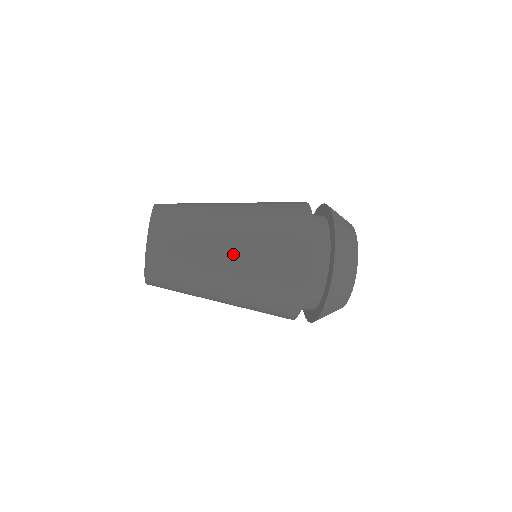
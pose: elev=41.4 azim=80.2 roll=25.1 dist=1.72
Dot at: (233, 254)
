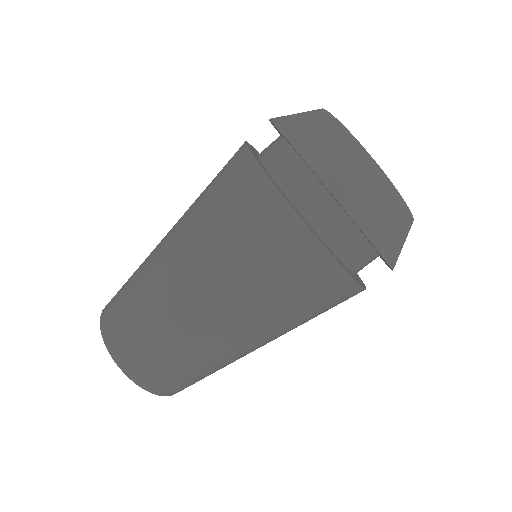
Dot at: (191, 277)
